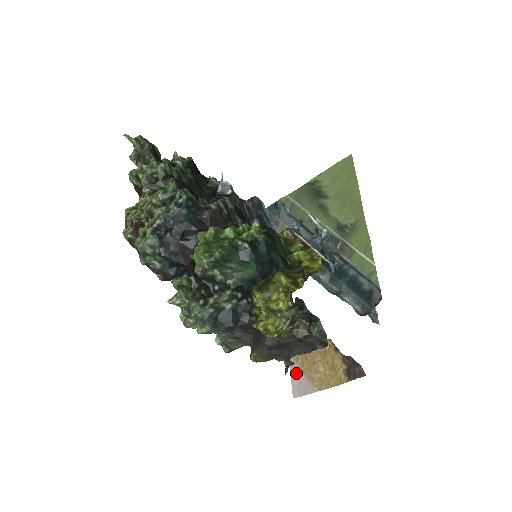
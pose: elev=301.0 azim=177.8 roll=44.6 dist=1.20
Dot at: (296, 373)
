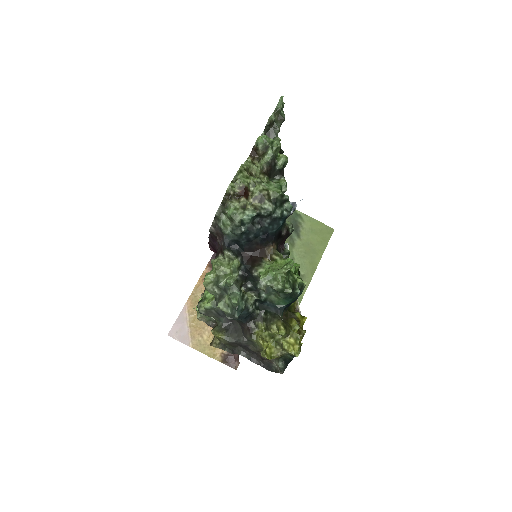
Dot at: (183, 321)
